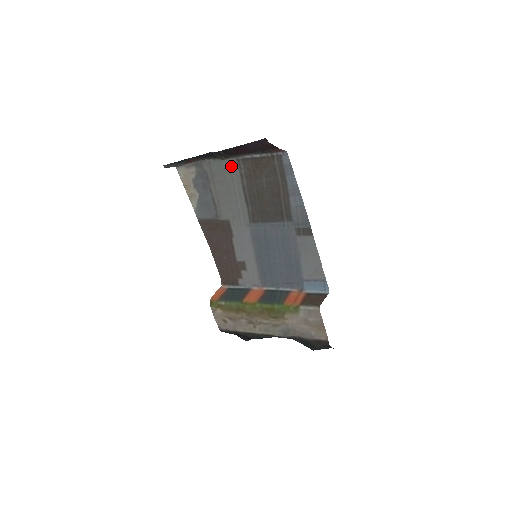
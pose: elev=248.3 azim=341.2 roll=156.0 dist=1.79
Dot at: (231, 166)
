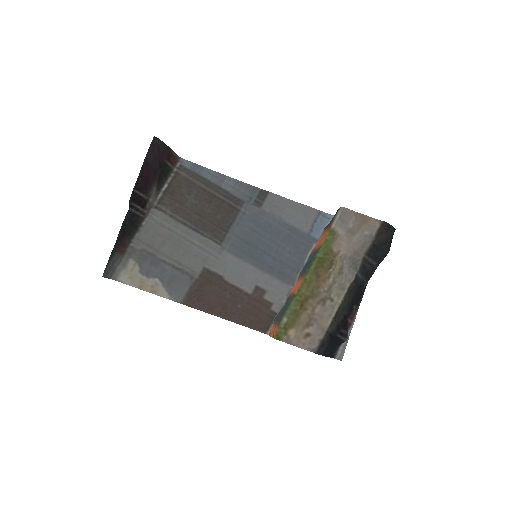
Dot at: (156, 220)
